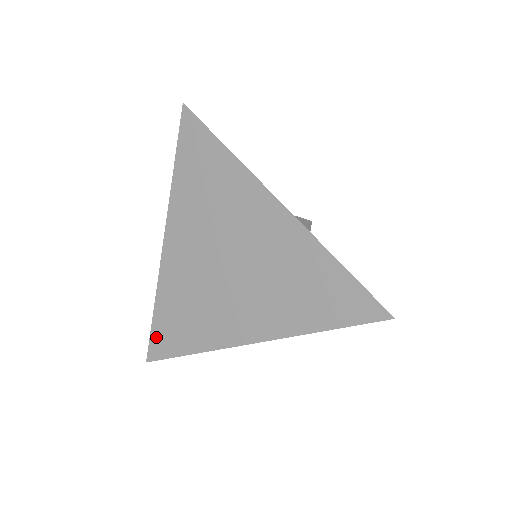
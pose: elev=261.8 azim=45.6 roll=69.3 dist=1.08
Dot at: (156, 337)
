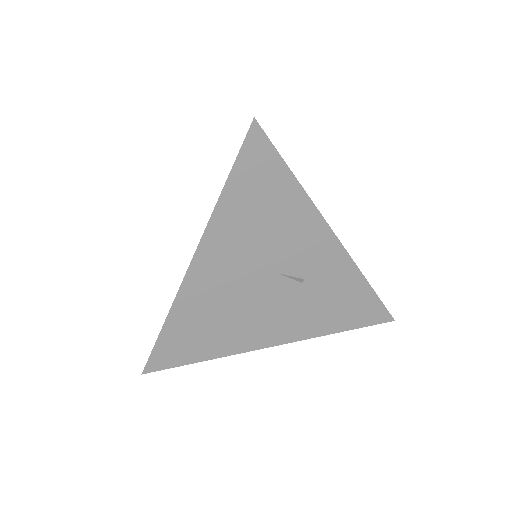
Dot at: occluded
